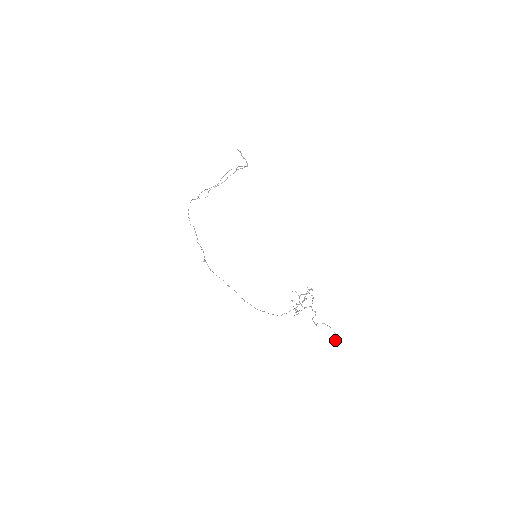
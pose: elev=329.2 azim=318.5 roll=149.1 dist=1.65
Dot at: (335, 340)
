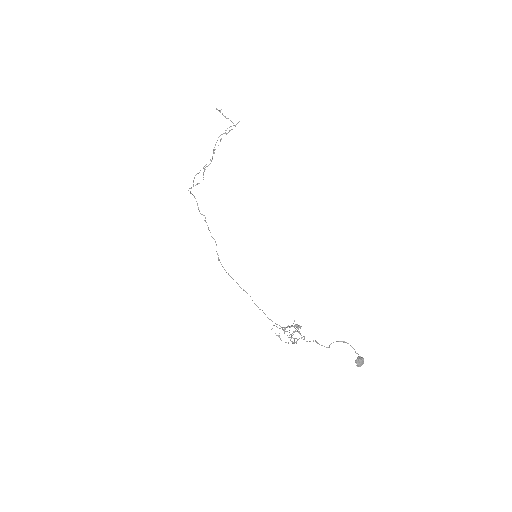
Dot at: (357, 364)
